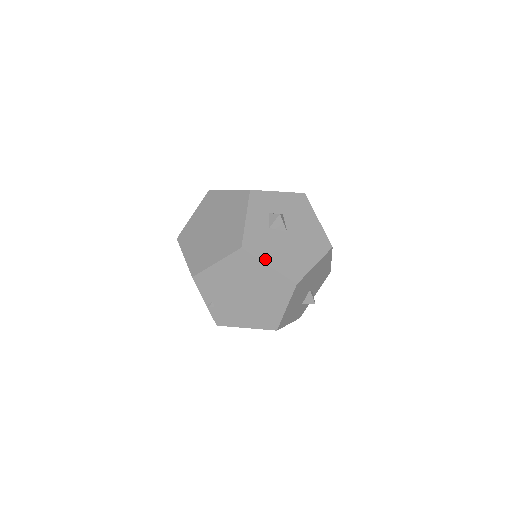
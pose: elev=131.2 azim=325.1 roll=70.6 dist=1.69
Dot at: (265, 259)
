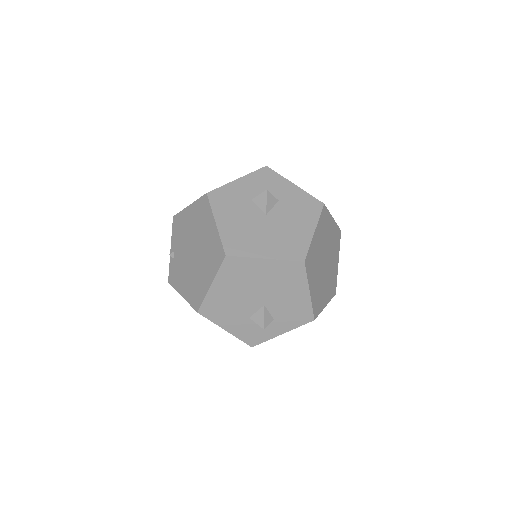
Dot at: (218, 215)
